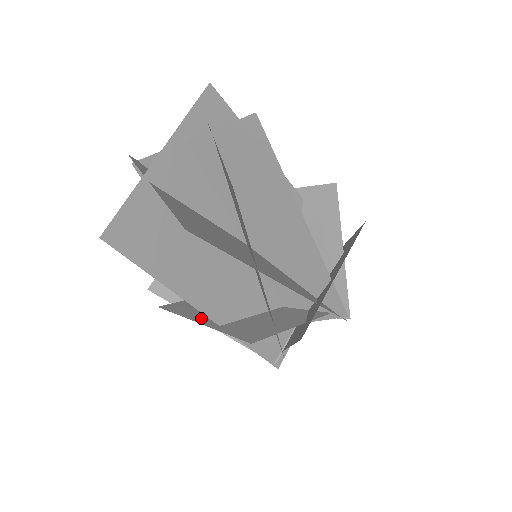
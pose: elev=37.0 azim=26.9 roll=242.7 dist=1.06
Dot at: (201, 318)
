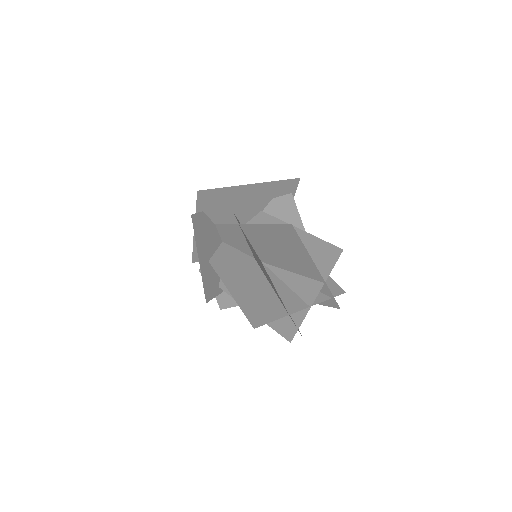
Dot at: (201, 252)
